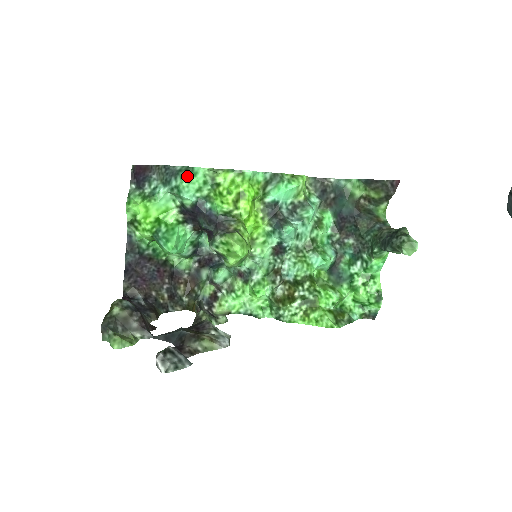
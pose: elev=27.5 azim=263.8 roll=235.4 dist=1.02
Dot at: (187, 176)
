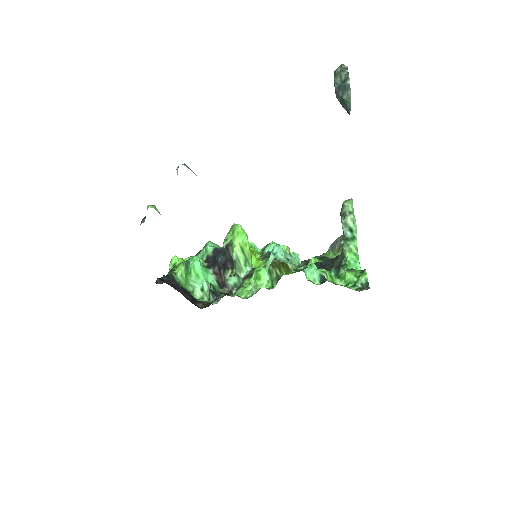
Dot at: (211, 242)
